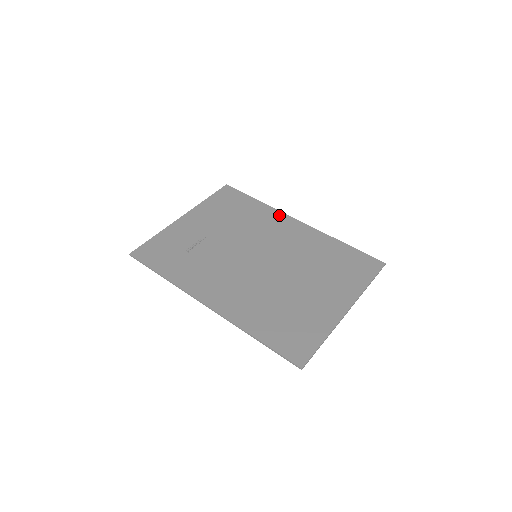
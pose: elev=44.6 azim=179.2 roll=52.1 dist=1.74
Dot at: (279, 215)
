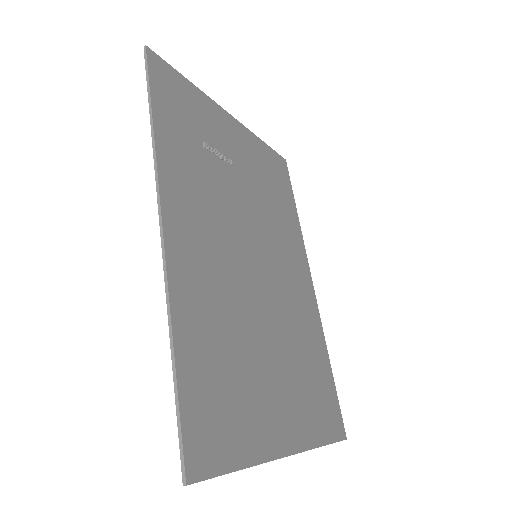
Dot at: (303, 252)
